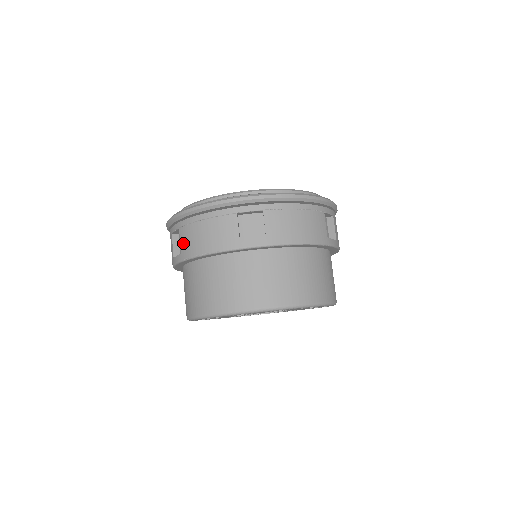
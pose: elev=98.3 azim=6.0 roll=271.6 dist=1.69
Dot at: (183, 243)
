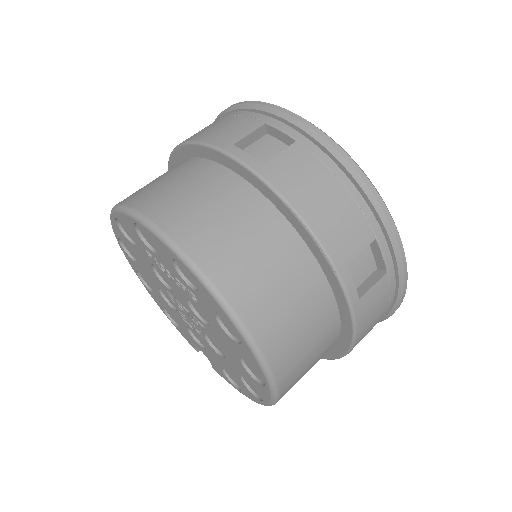
Dot at: occluded
